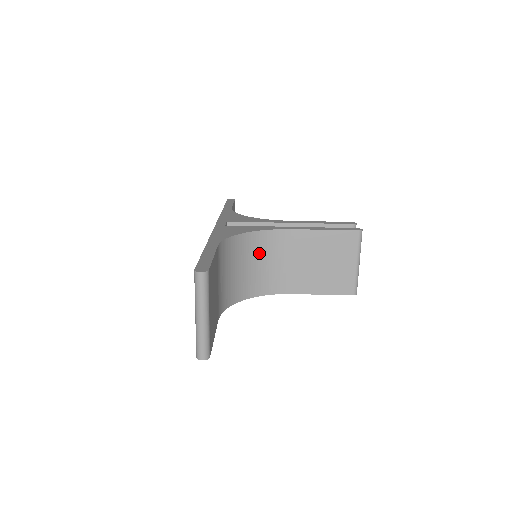
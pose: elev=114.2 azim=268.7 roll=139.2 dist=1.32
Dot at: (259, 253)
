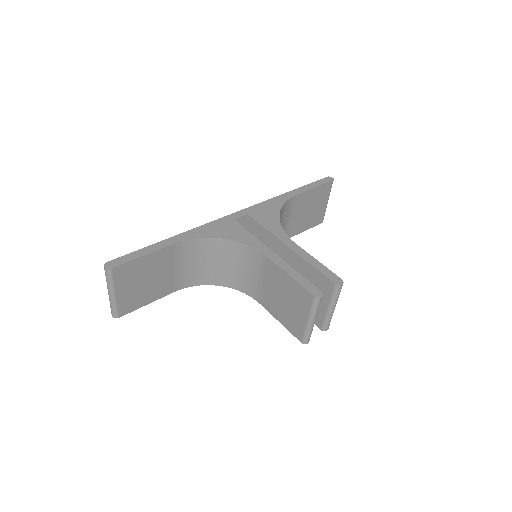
Dot at: (239, 259)
